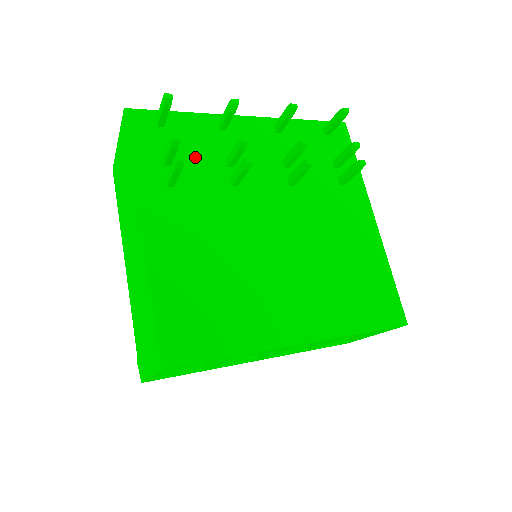
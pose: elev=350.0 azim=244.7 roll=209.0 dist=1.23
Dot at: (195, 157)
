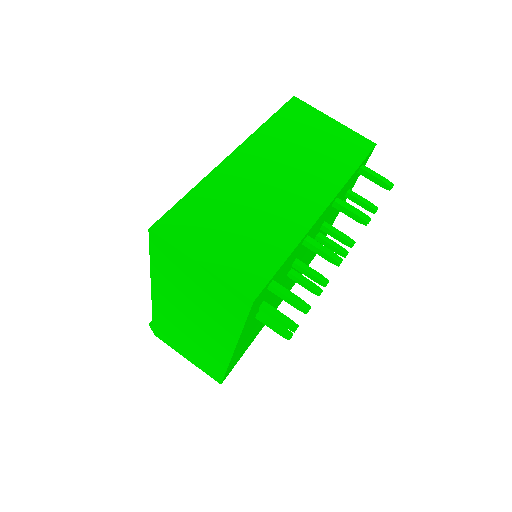
Dot at: occluded
